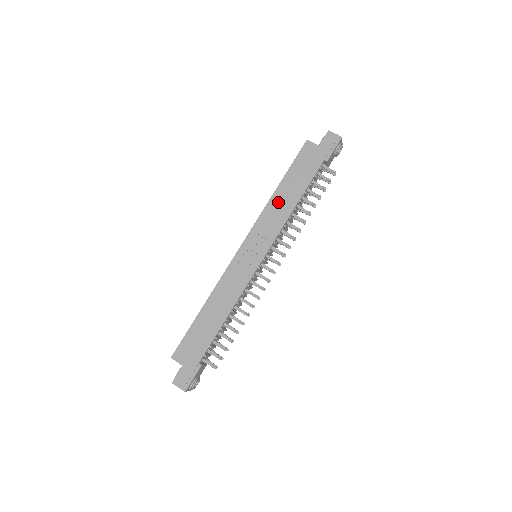
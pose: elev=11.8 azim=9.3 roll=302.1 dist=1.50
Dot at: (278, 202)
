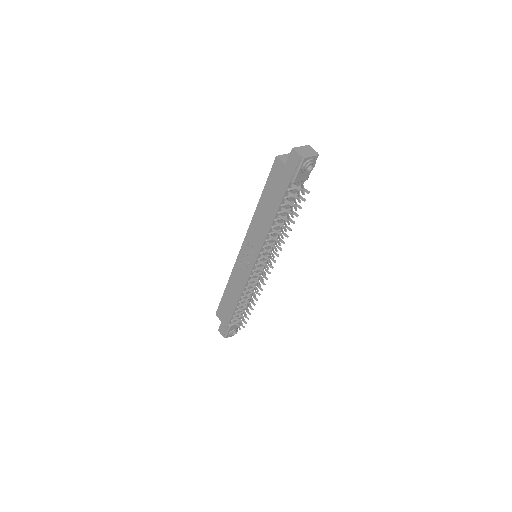
Dot at: (259, 218)
